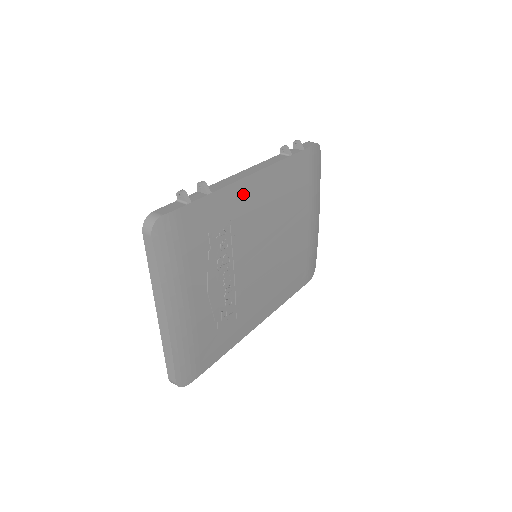
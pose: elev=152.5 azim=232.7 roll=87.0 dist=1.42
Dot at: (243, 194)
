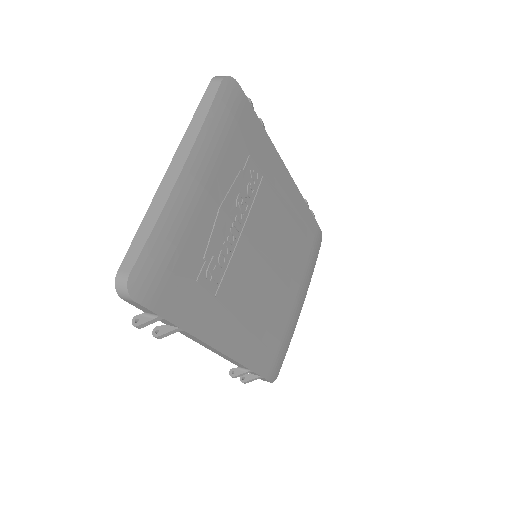
Dot at: (278, 174)
